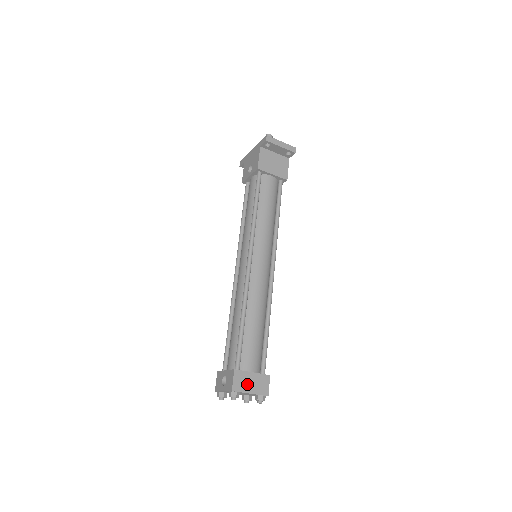
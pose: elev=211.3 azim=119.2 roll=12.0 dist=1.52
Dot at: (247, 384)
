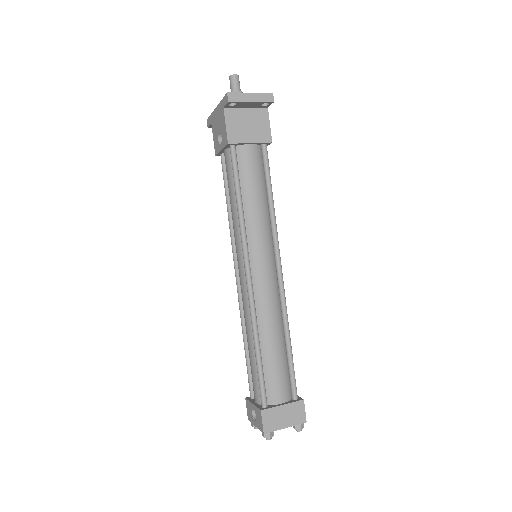
Dot at: (279, 420)
